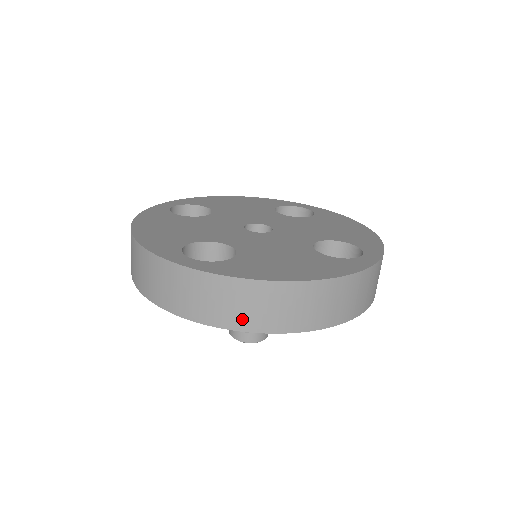
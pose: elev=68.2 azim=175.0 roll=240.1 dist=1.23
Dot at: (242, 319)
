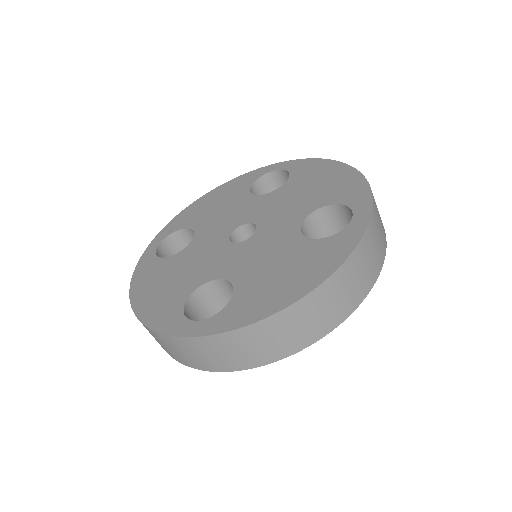
Dot at: (270, 353)
